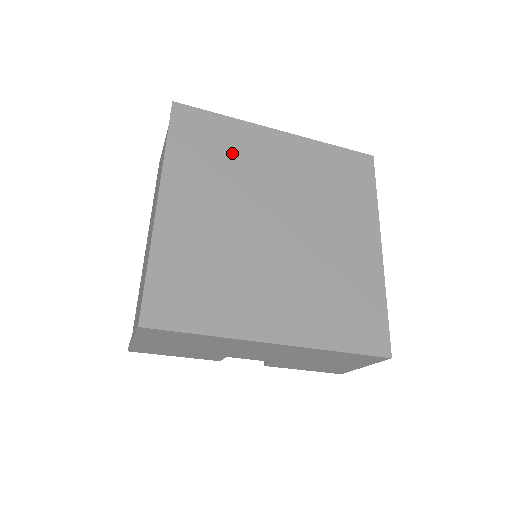
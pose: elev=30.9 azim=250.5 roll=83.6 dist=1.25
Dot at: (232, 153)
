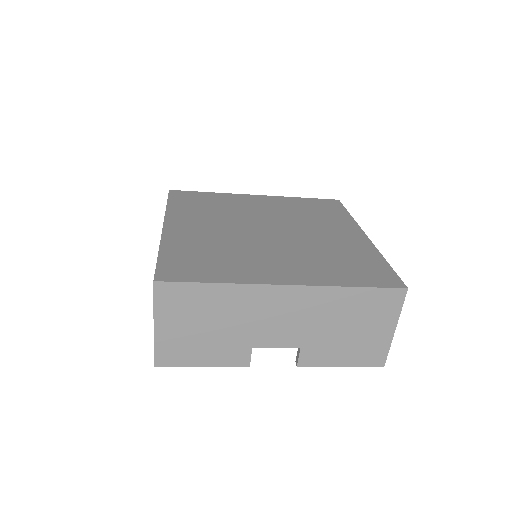
Dot at: (220, 205)
